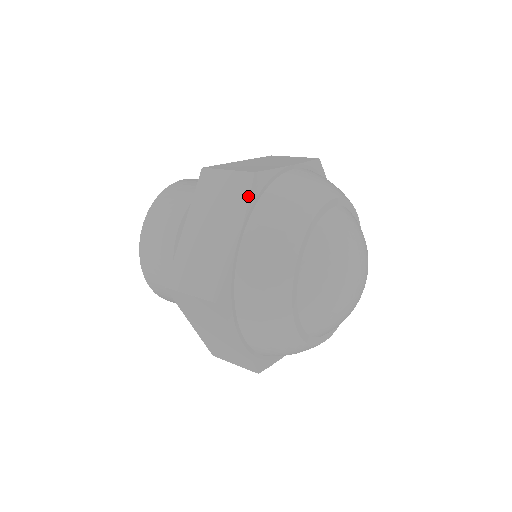
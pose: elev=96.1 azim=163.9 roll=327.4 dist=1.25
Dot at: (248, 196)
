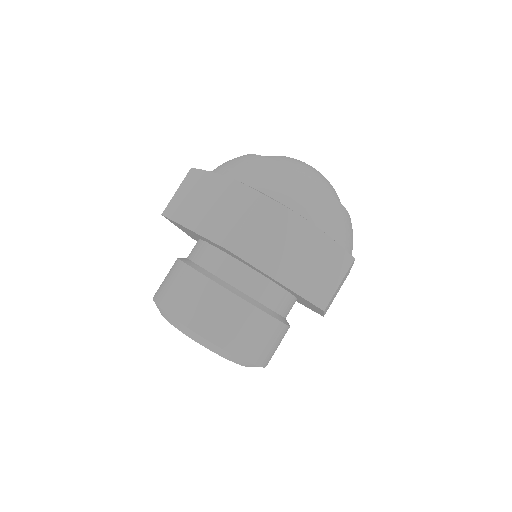
Dot at: (203, 171)
